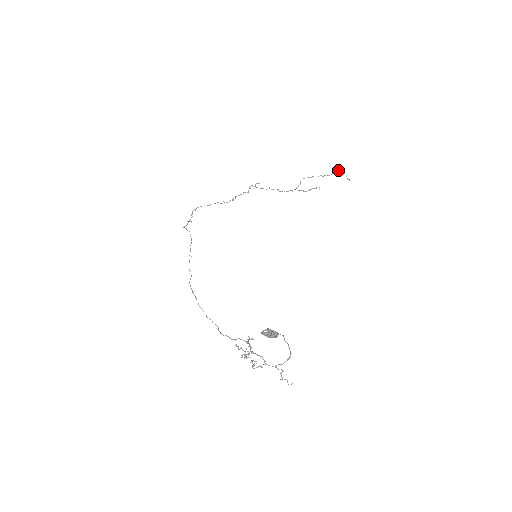
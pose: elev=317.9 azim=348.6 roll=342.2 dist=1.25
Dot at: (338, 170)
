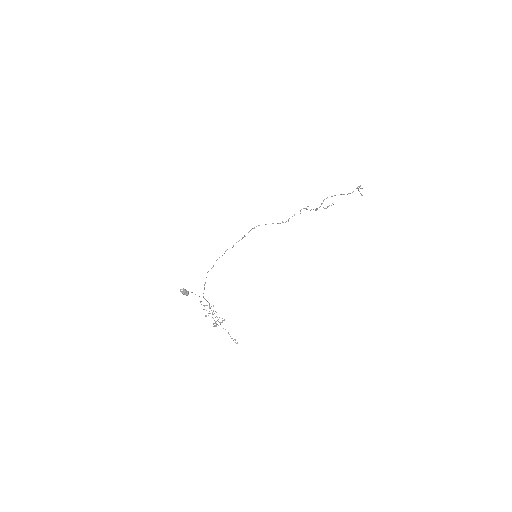
Dot at: occluded
